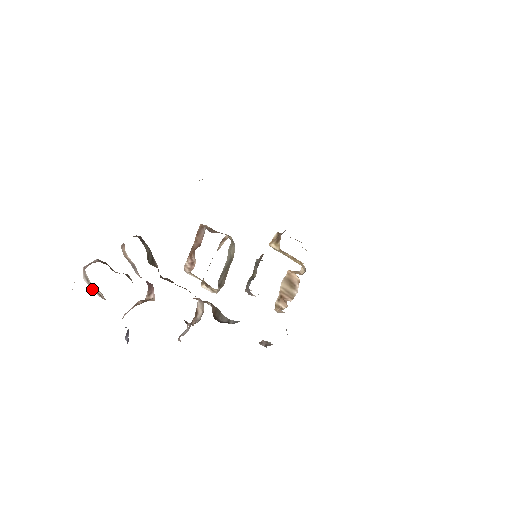
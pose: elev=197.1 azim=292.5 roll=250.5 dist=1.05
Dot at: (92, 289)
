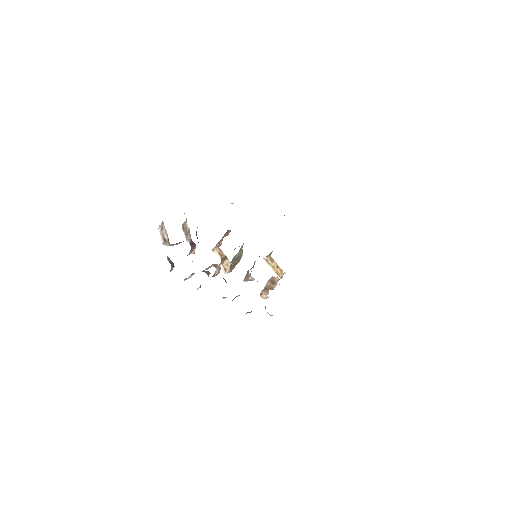
Dot at: (161, 237)
